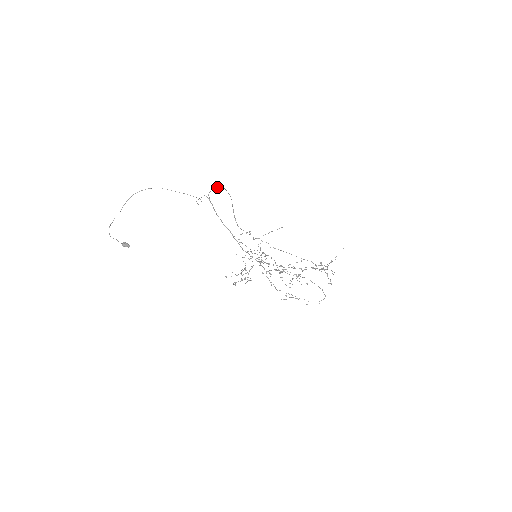
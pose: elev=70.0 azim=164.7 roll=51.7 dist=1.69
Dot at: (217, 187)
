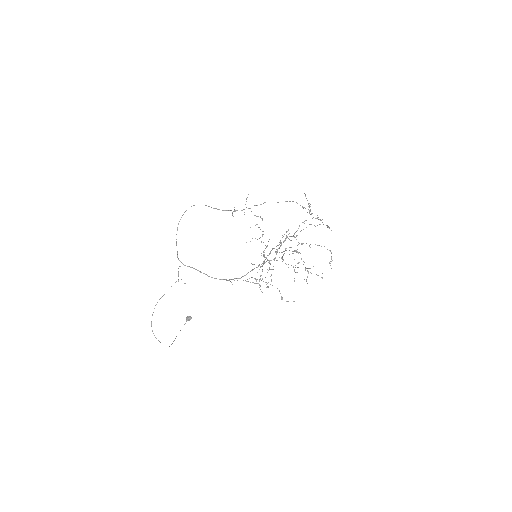
Dot at: occluded
